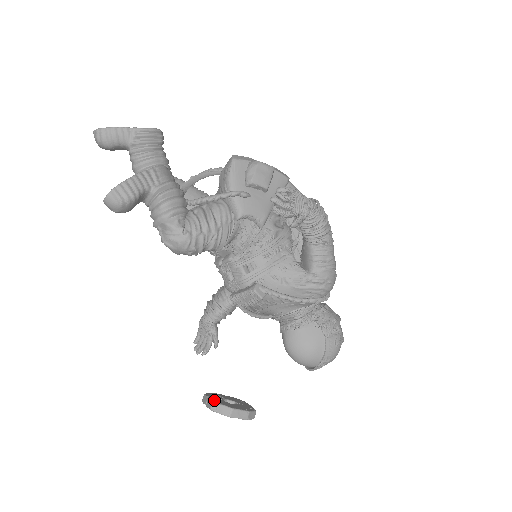
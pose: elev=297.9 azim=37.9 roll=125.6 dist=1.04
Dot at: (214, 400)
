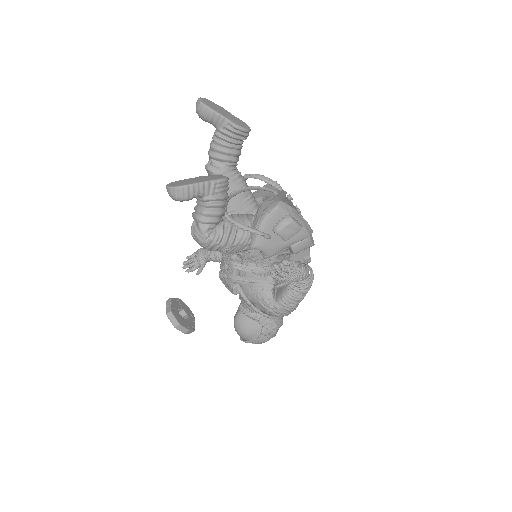
Dot at: (172, 310)
